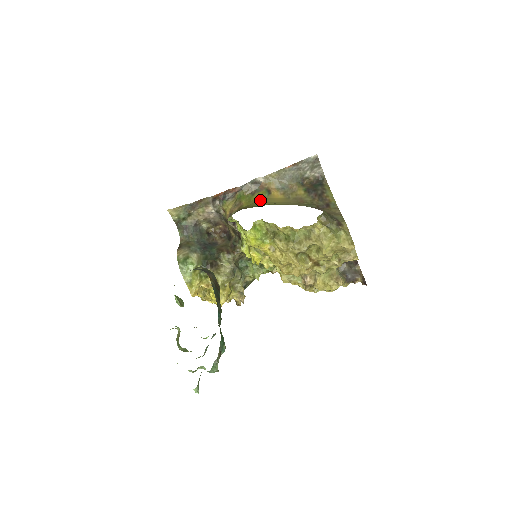
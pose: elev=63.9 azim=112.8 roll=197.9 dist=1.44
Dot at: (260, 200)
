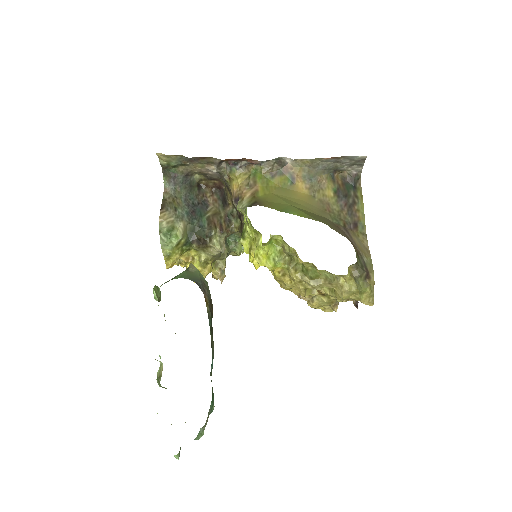
Dot at: (280, 190)
